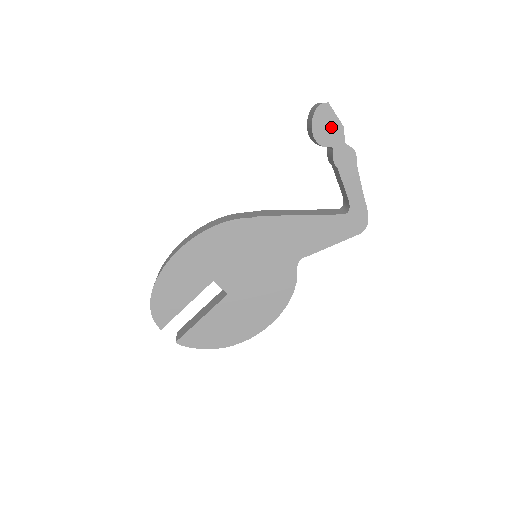
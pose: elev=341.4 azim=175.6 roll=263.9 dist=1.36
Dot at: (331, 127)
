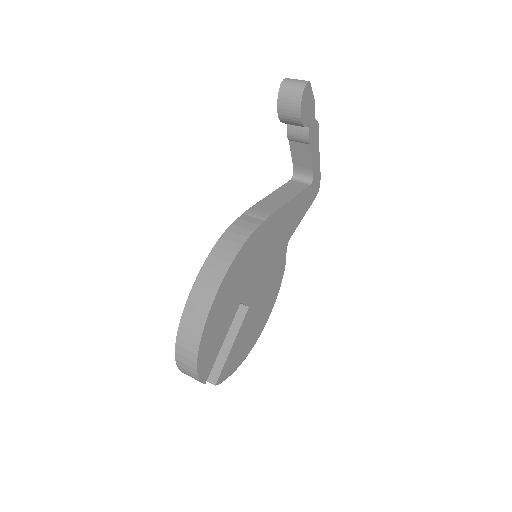
Dot at: (310, 106)
